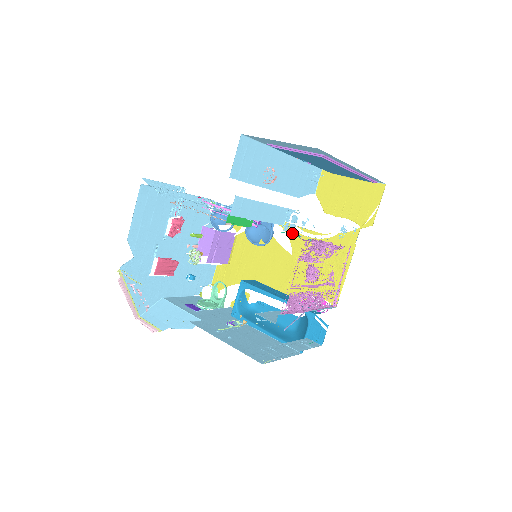
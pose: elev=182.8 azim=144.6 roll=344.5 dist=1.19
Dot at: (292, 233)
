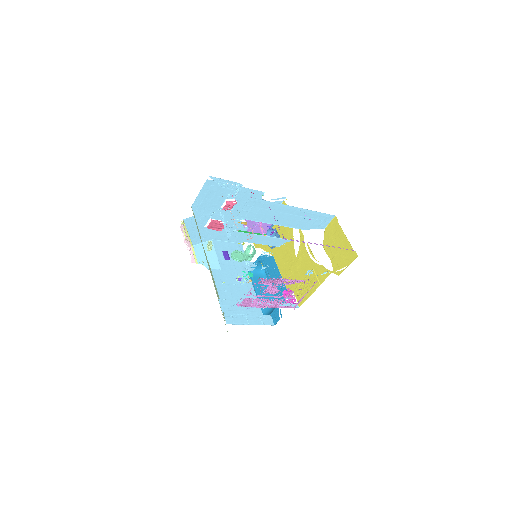
Dot at: (250, 272)
